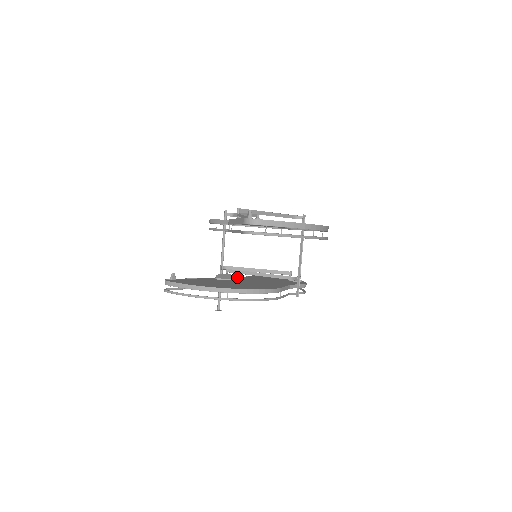
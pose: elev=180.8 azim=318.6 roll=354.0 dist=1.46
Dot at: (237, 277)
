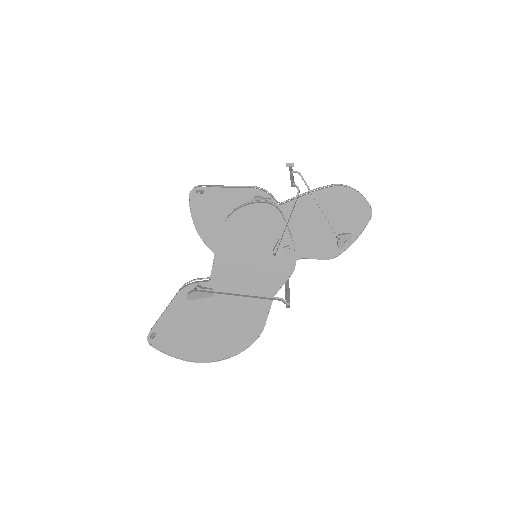
Dot at: occluded
